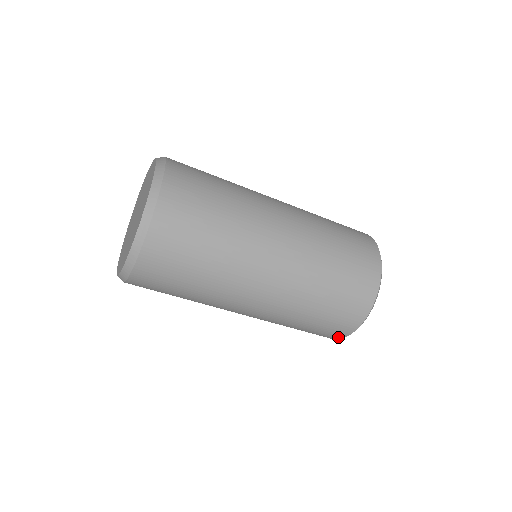
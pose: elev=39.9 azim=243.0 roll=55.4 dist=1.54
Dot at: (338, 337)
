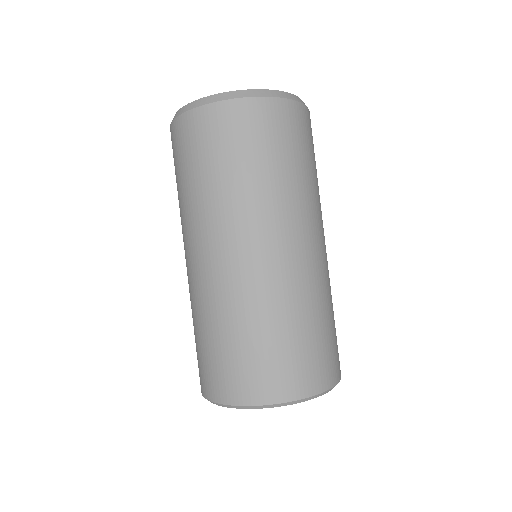
Dot at: (258, 398)
